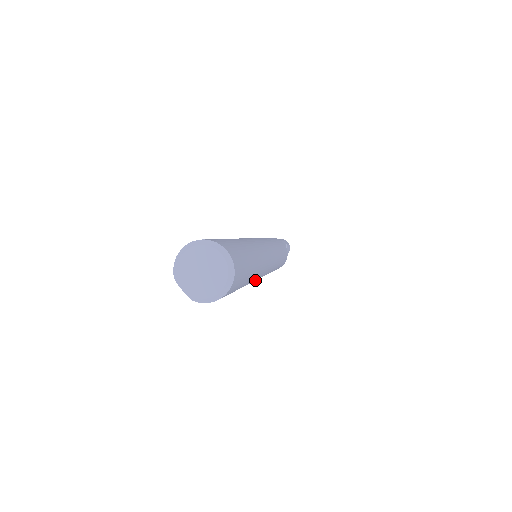
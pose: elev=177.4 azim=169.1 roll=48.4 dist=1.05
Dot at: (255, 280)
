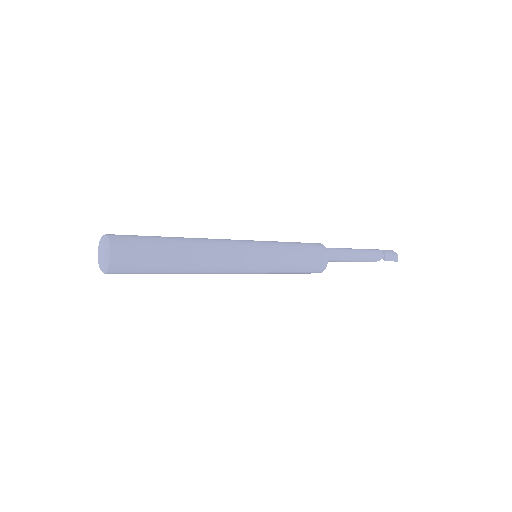
Dot at: (216, 268)
